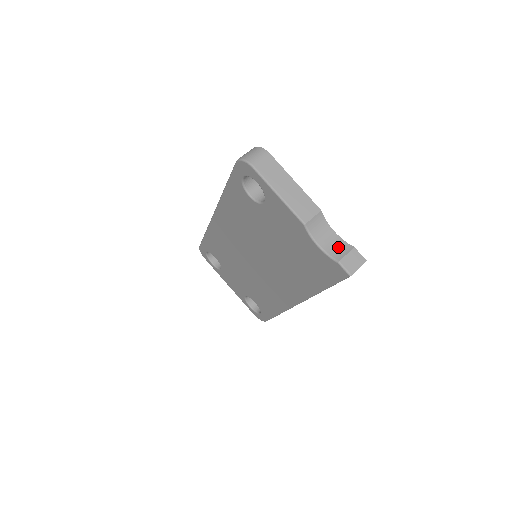
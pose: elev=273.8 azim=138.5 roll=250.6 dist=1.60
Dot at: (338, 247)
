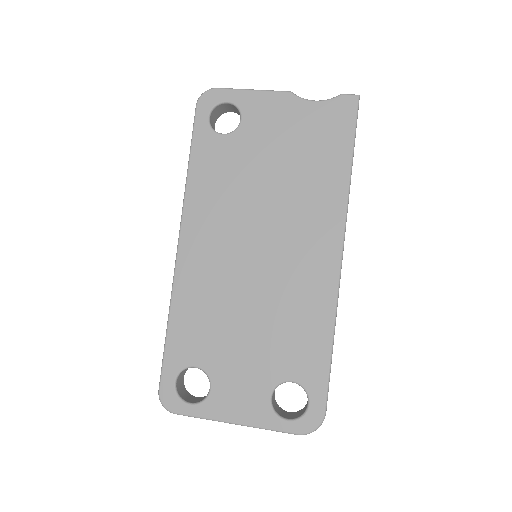
Dot at: occluded
